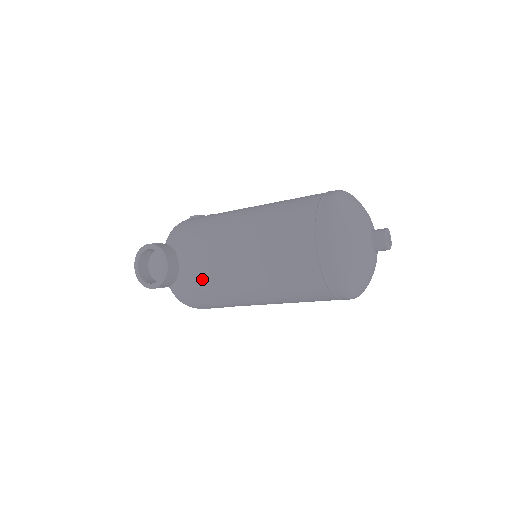
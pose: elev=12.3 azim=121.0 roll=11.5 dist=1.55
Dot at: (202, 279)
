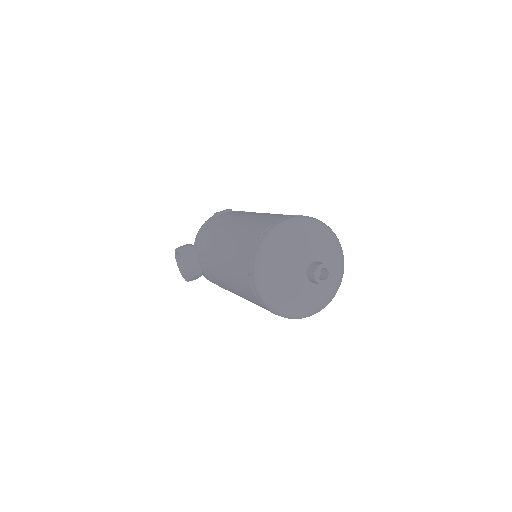
Dot at: (213, 279)
